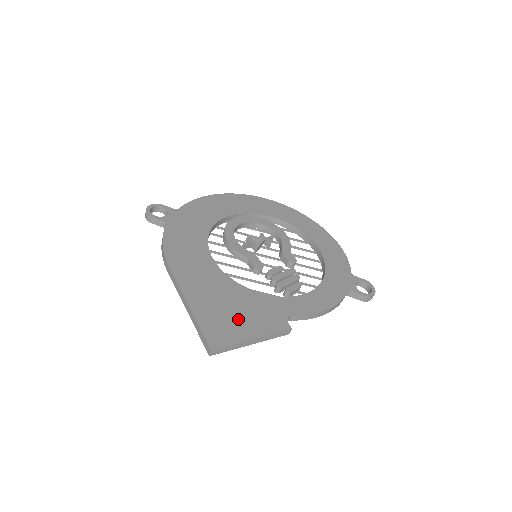
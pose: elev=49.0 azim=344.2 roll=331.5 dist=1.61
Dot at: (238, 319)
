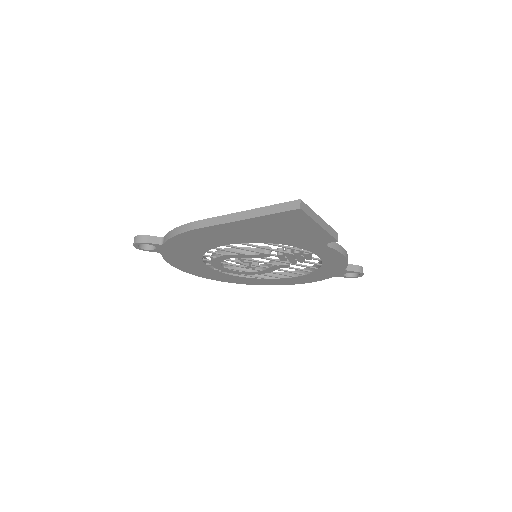
Dot at: occluded
